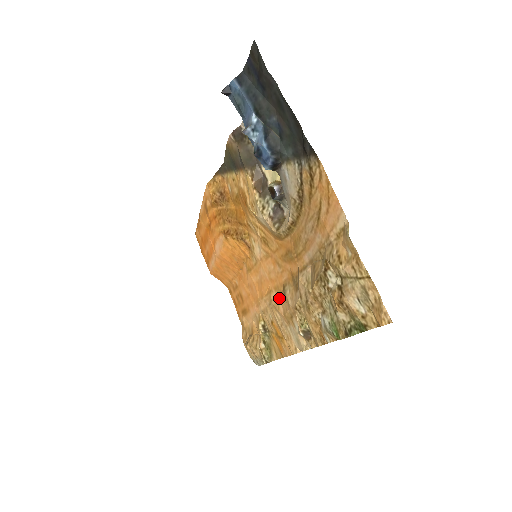
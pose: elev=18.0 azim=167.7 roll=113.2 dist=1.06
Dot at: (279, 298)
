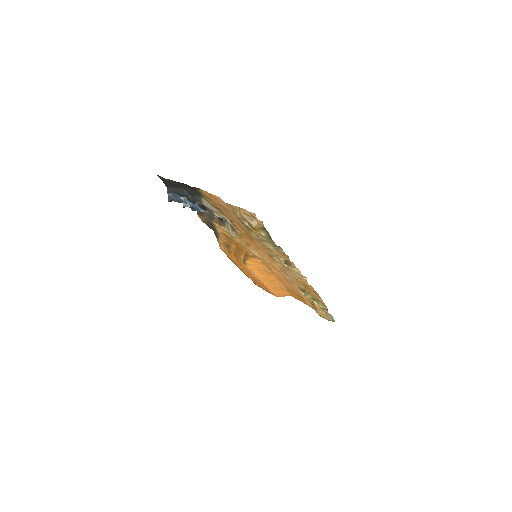
Dot at: (278, 264)
